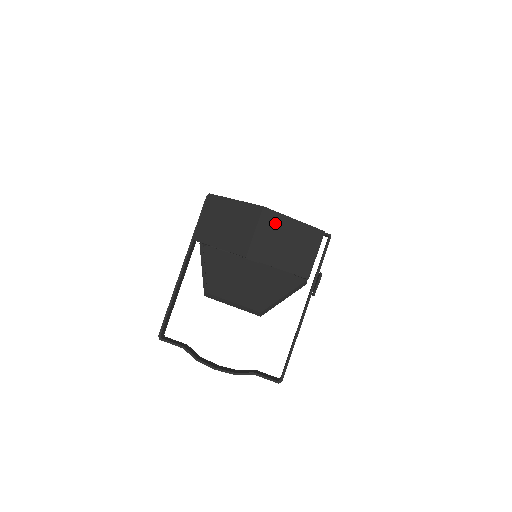
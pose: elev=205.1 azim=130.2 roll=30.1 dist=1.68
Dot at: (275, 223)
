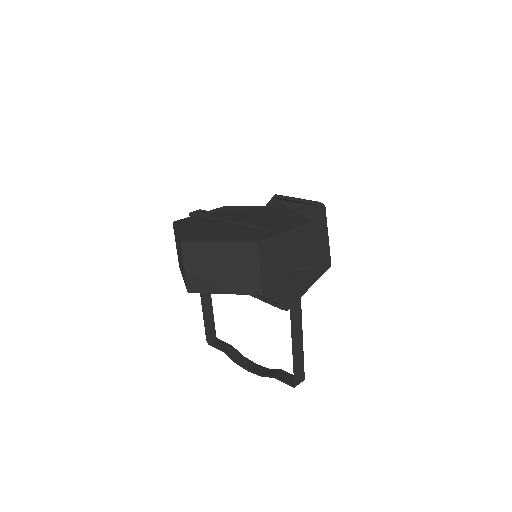
Dot at: (200, 253)
